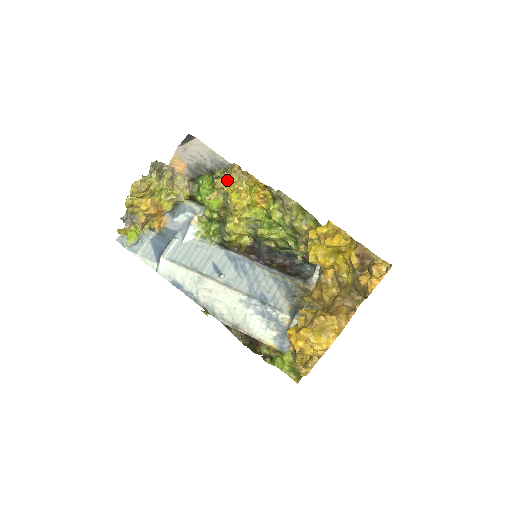
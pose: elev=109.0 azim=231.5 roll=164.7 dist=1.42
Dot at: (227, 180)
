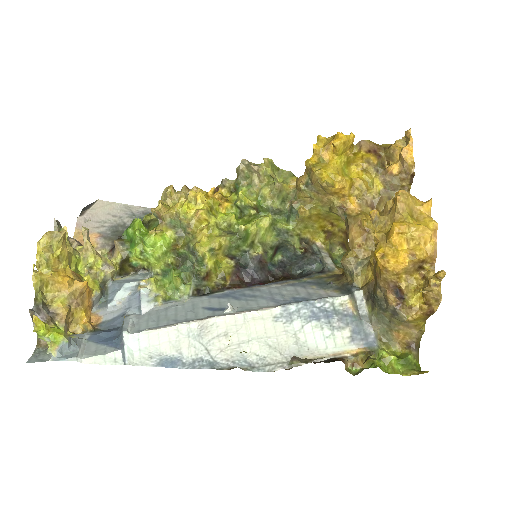
Dot at: (166, 206)
